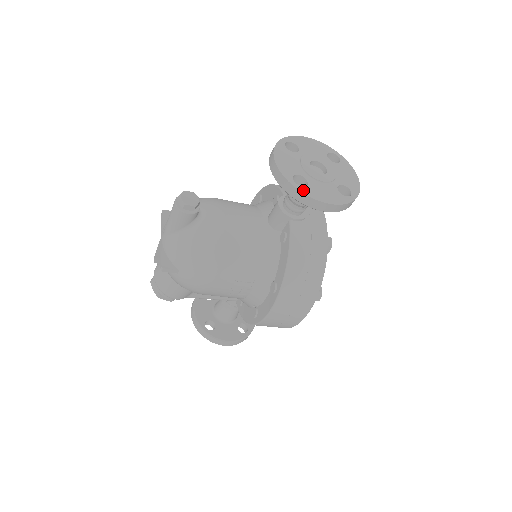
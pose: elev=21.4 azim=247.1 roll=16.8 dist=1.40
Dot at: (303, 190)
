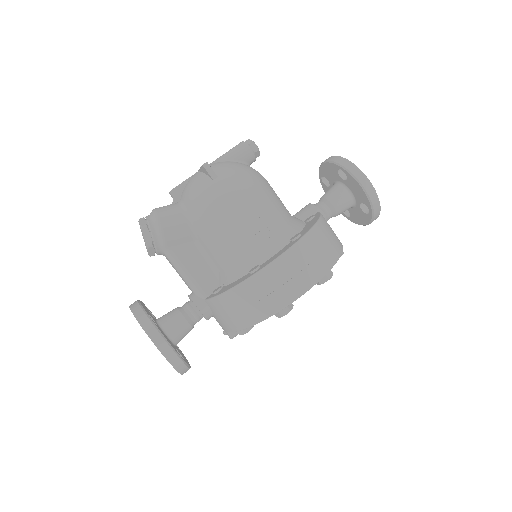
Dot at: (355, 167)
